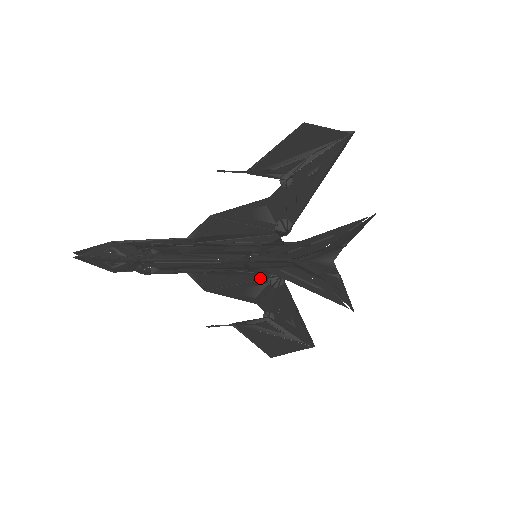
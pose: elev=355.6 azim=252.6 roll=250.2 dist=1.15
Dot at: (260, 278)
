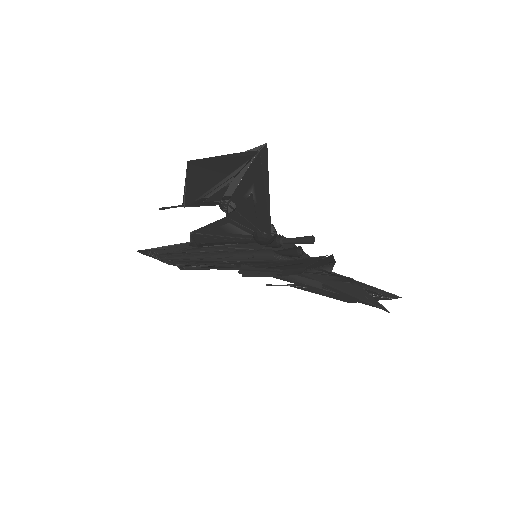
Dot at: occluded
